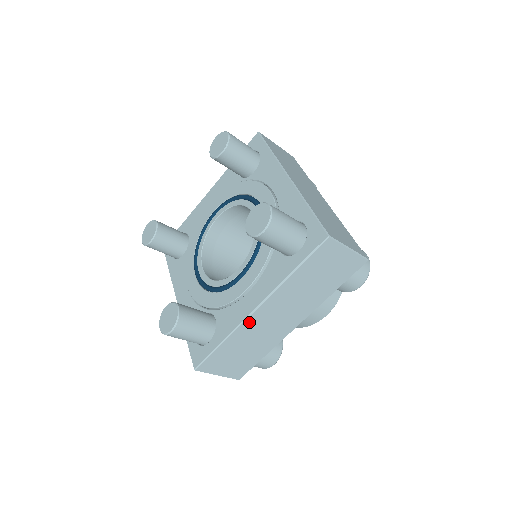
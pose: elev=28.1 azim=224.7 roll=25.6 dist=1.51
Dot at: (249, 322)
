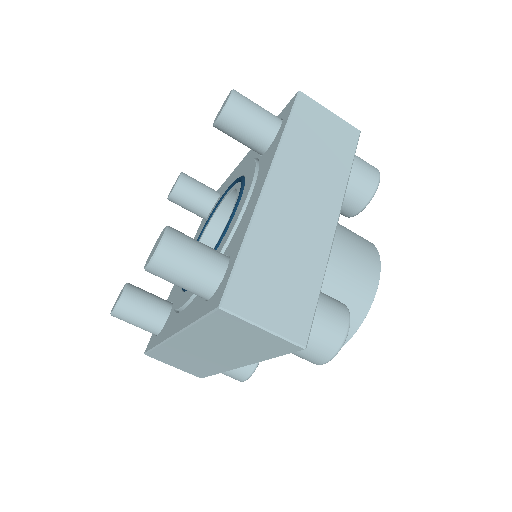
Dot at: (266, 206)
